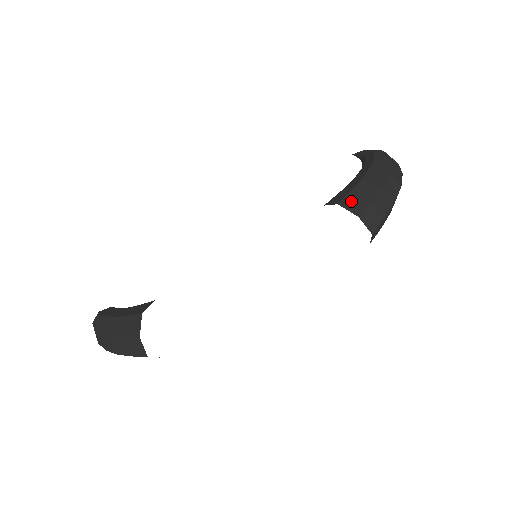
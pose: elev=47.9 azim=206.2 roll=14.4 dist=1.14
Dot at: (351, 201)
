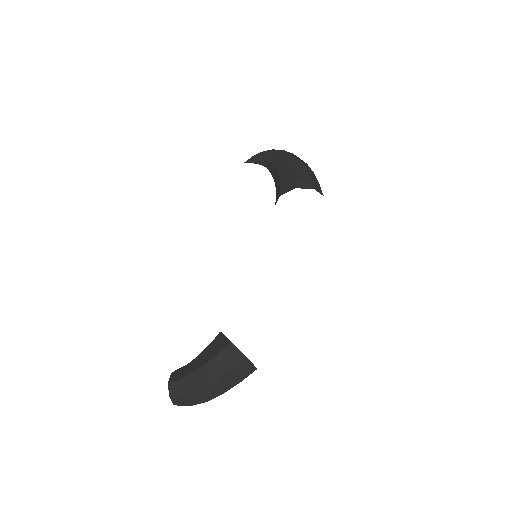
Dot at: (301, 183)
